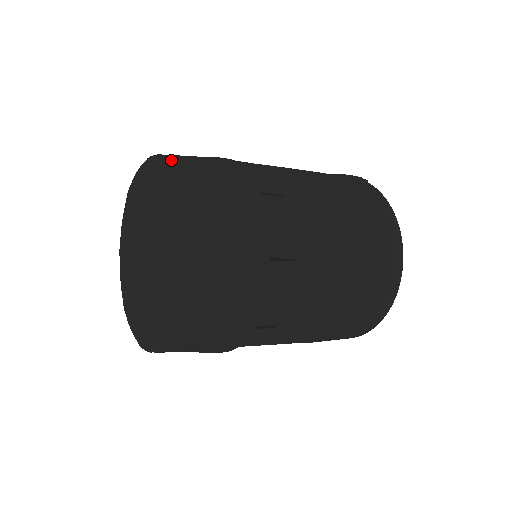
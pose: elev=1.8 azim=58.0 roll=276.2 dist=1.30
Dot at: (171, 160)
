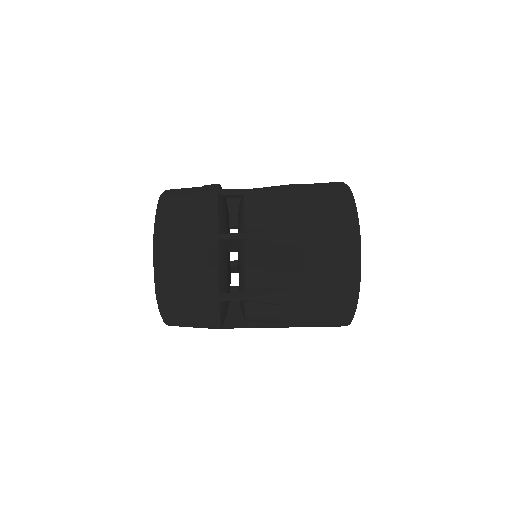
Dot at: occluded
